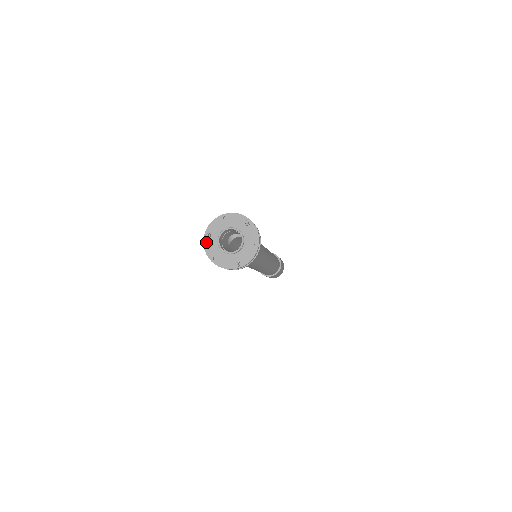
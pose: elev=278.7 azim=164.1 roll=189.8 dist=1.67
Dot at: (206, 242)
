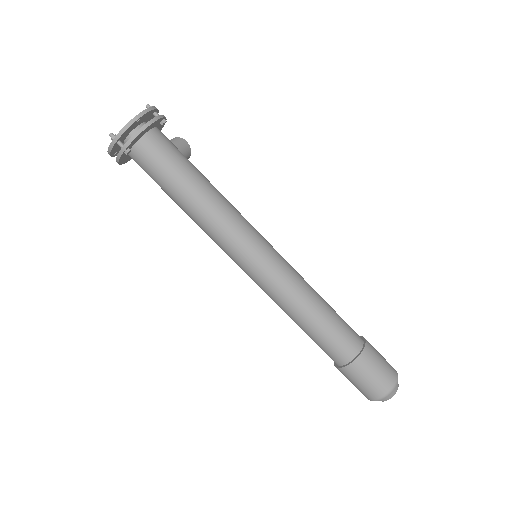
Dot at: occluded
